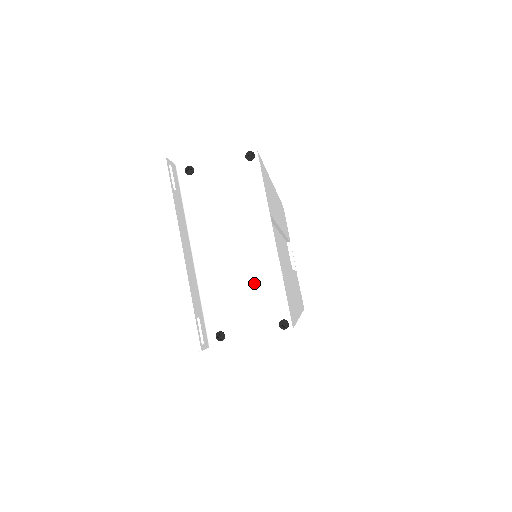
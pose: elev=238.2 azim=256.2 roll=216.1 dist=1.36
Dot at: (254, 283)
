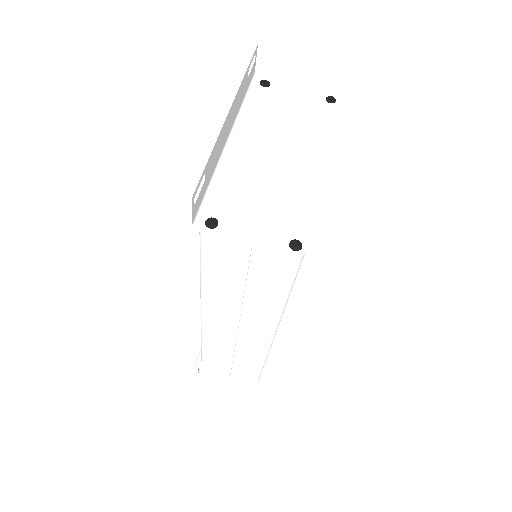
Dot at: (281, 192)
